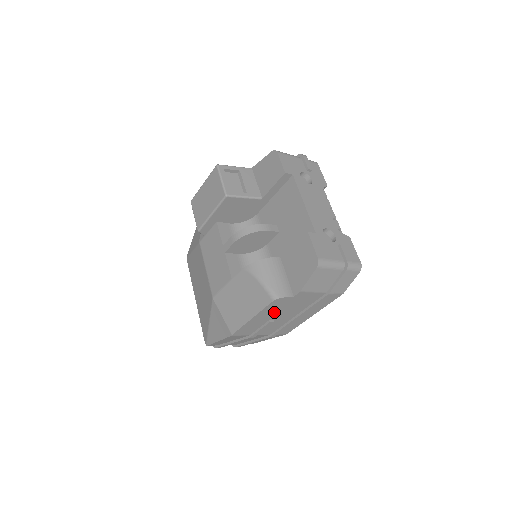
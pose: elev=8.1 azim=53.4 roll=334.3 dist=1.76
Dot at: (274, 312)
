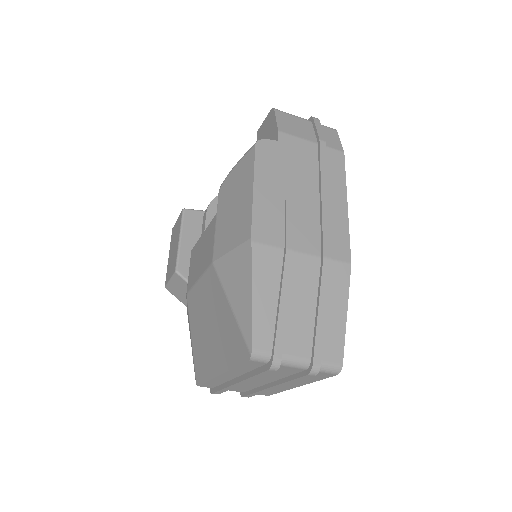
Dot at: (277, 178)
